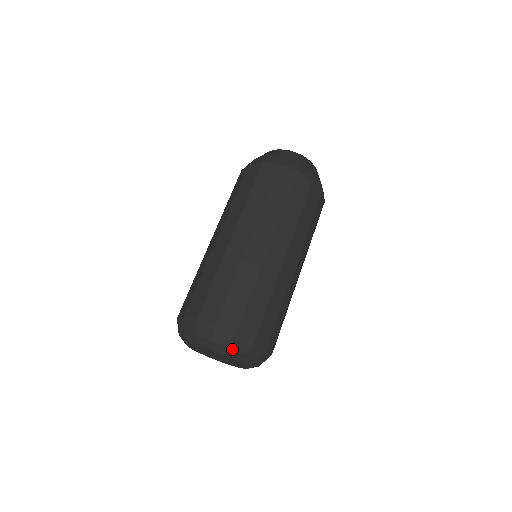
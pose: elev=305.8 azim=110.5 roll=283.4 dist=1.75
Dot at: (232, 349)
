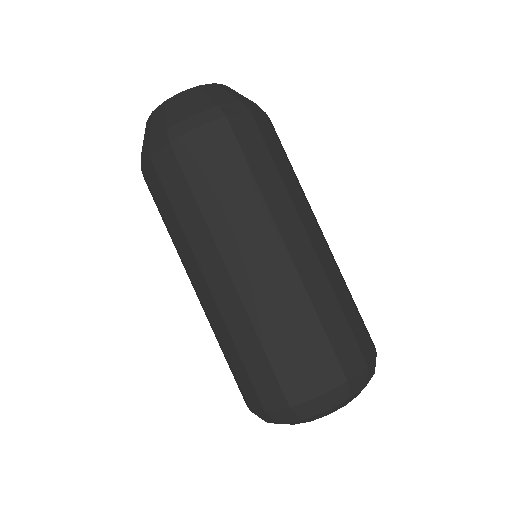
Dot at: occluded
